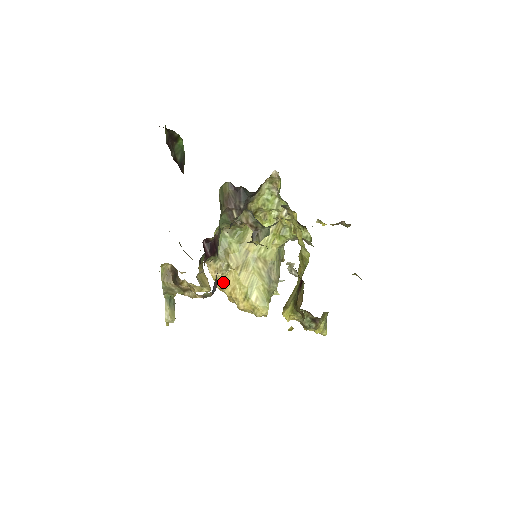
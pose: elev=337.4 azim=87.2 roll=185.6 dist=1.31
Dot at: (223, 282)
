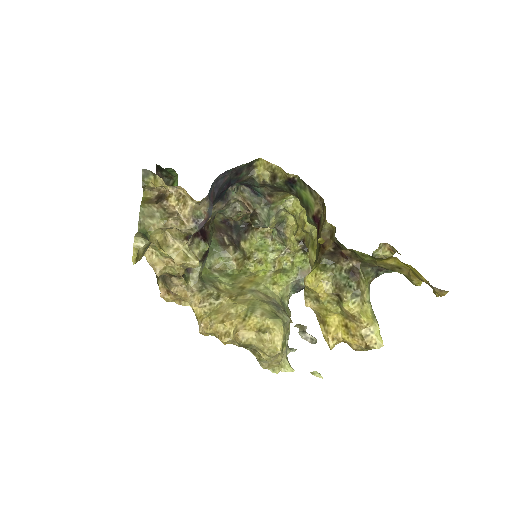
Dot at: (211, 313)
